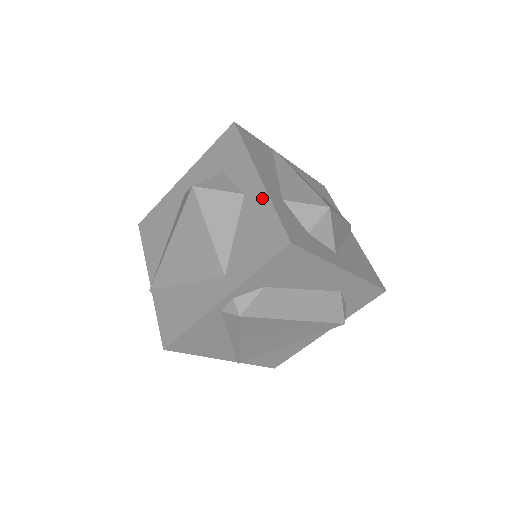
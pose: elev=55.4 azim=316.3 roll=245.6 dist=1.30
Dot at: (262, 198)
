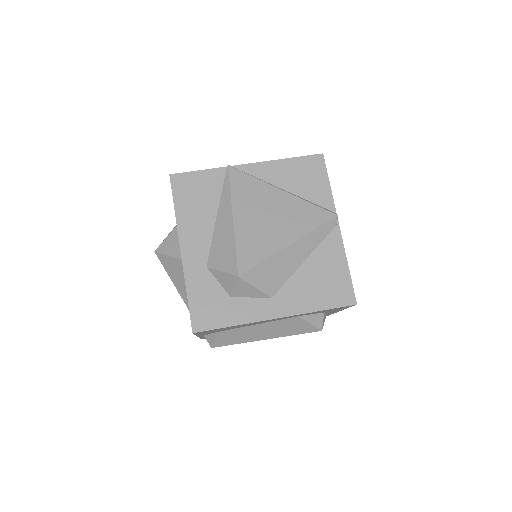
Dot at: (184, 276)
